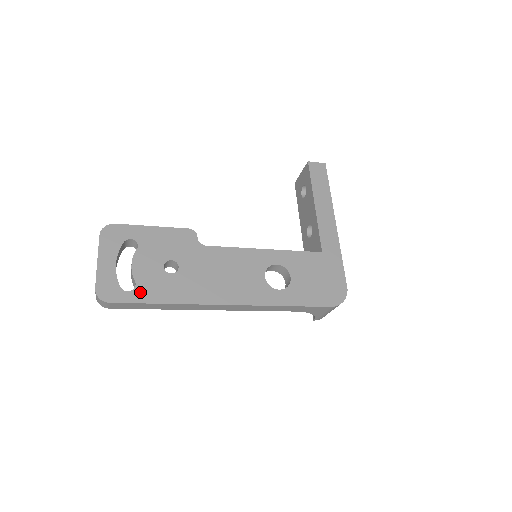
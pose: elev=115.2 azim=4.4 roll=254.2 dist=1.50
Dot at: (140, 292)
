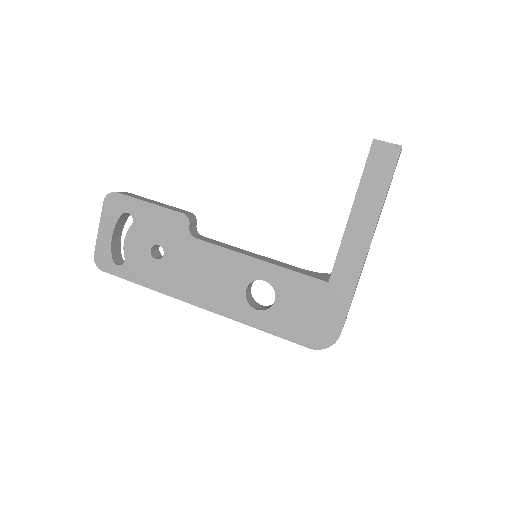
Dot at: (127, 269)
